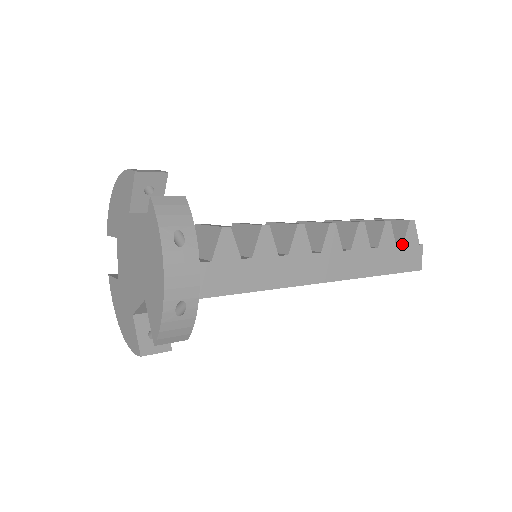
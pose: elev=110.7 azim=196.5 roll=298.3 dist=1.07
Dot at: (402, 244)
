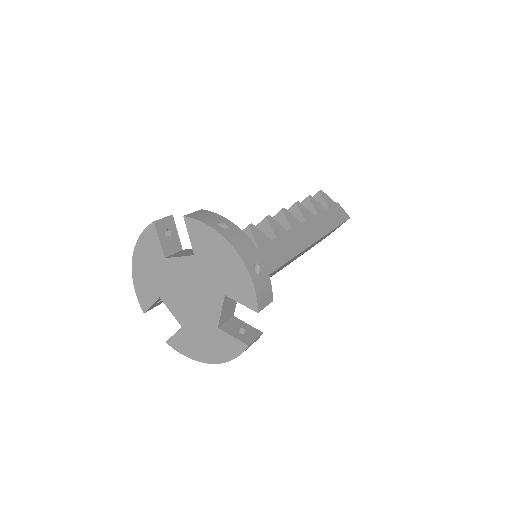
Dot at: (327, 207)
